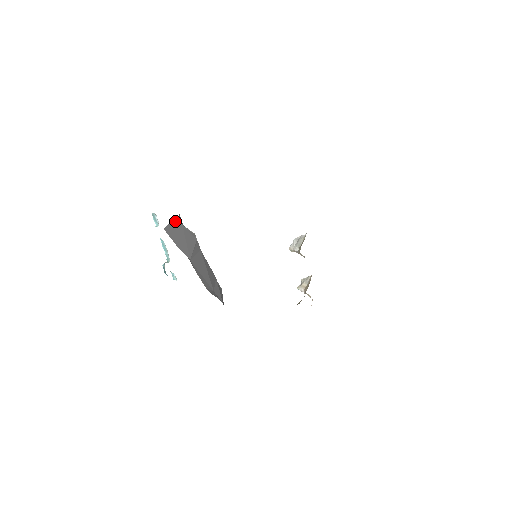
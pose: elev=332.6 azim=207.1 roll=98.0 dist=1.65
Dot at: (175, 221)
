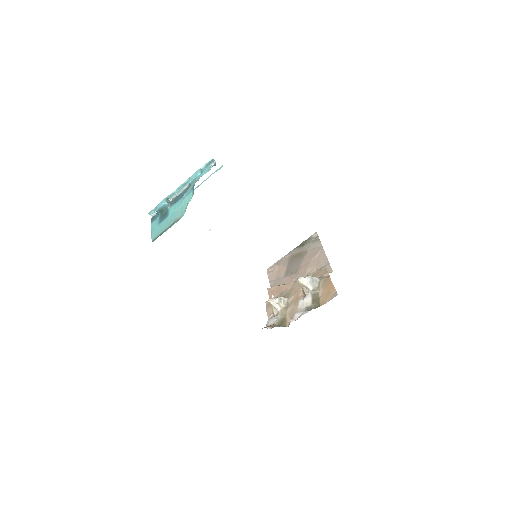
Dot at: occluded
